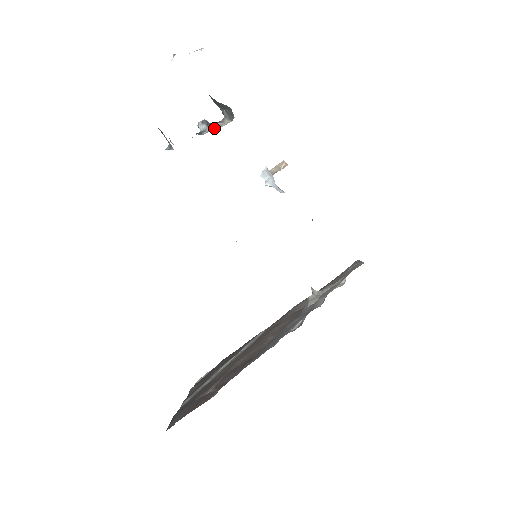
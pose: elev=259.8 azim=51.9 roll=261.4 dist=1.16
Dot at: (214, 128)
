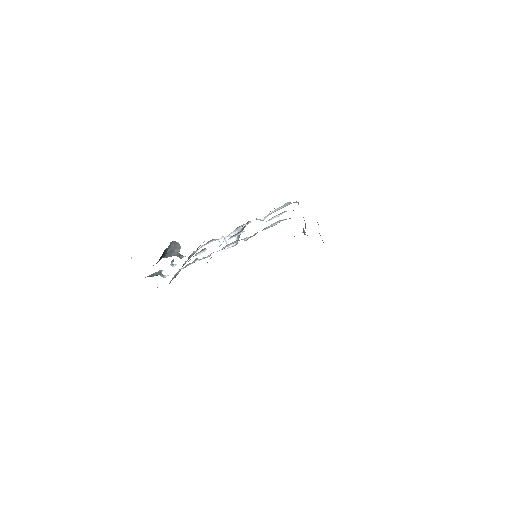
Dot at: occluded
